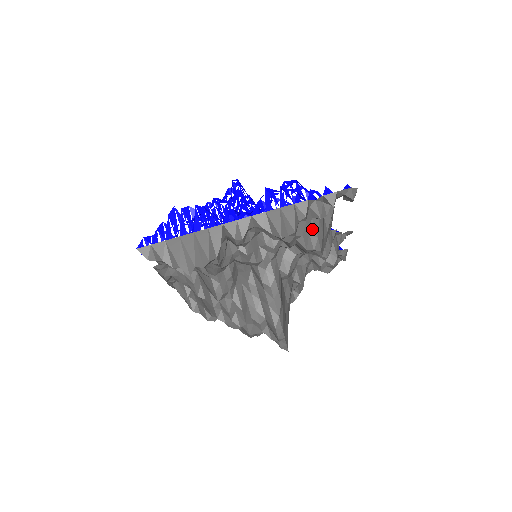
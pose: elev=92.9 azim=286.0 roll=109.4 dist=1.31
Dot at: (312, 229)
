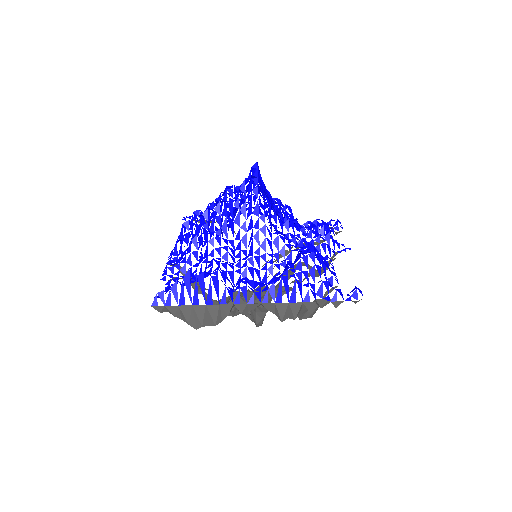
Dot at: (311, 309)
